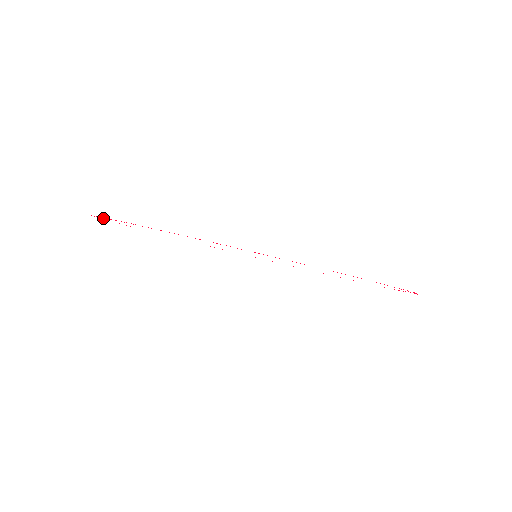
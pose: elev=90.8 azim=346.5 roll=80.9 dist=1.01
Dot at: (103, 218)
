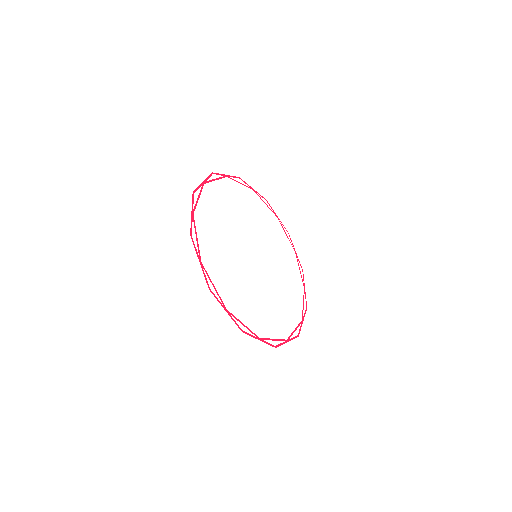
Dot at: (199, 195)
